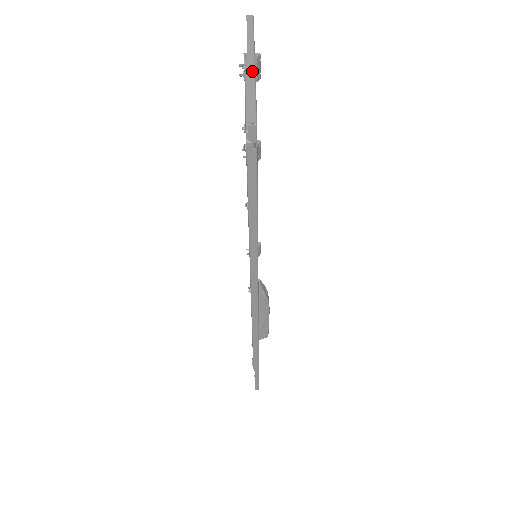
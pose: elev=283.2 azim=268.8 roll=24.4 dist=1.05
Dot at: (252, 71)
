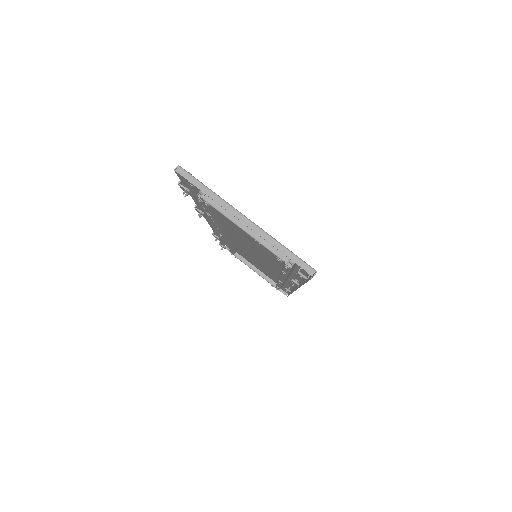
Dot at: (258, 229)
